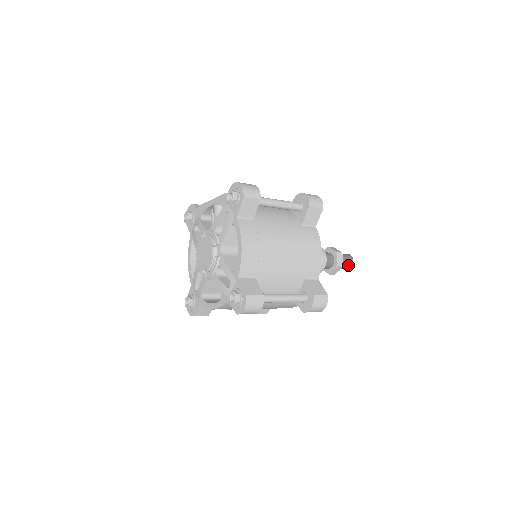
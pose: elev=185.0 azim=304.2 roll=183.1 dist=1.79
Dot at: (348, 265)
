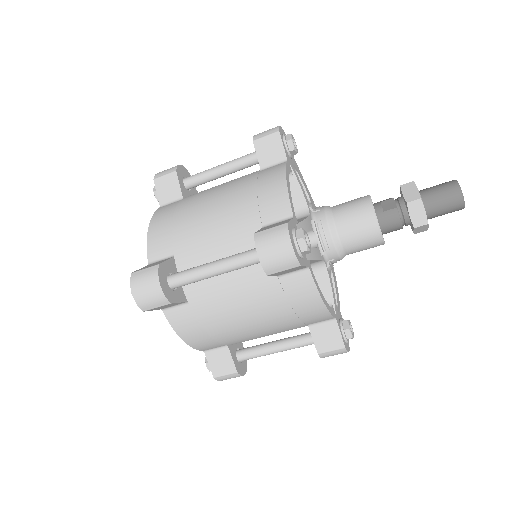
Dot at: (448, 195)
